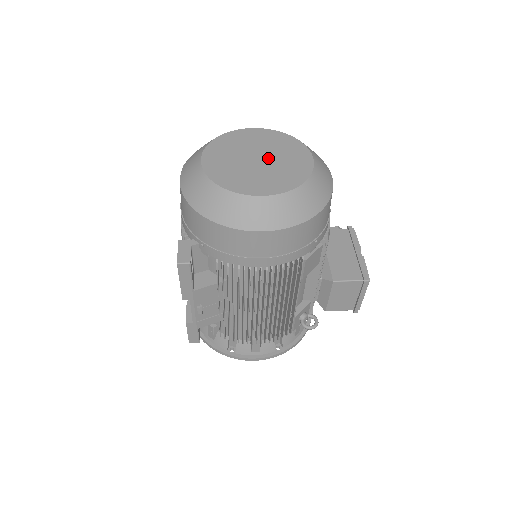
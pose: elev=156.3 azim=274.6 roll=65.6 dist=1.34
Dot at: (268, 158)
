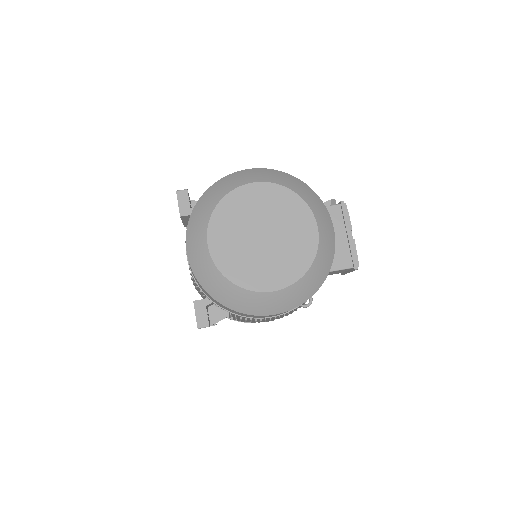
Dot at: (273, 233)
